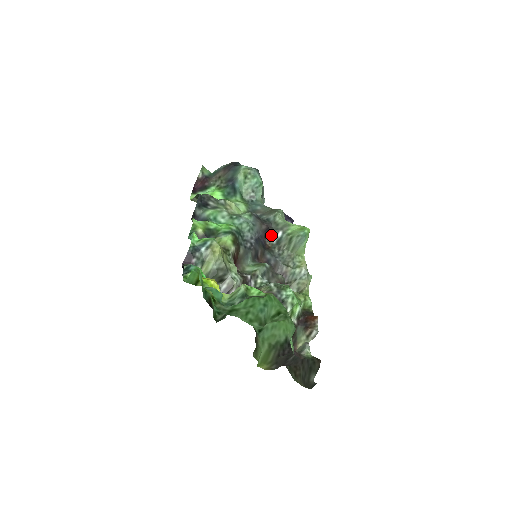
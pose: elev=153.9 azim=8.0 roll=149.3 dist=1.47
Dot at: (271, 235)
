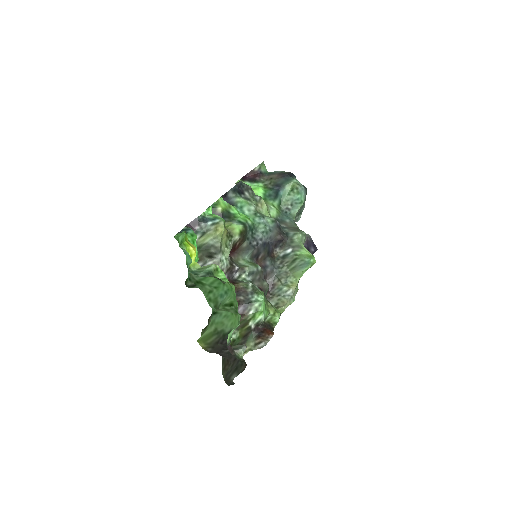
Dot at: (282, 247)
